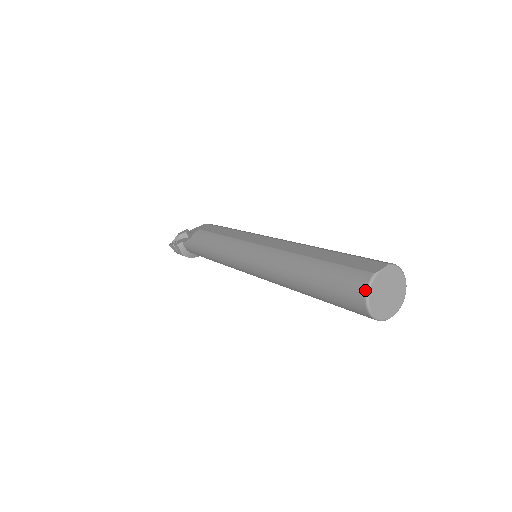
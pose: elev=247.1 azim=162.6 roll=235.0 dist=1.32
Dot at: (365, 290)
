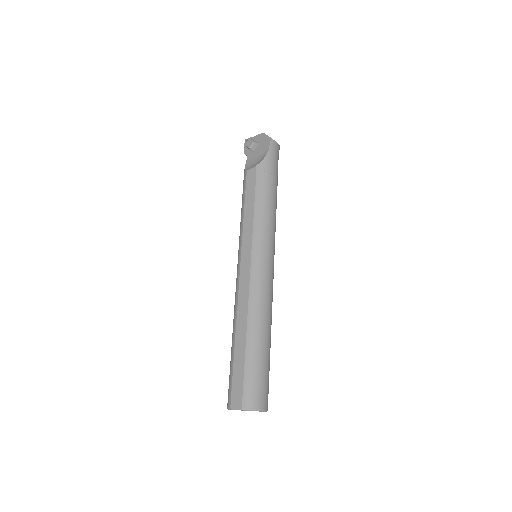
Dot at: (227, 407)
